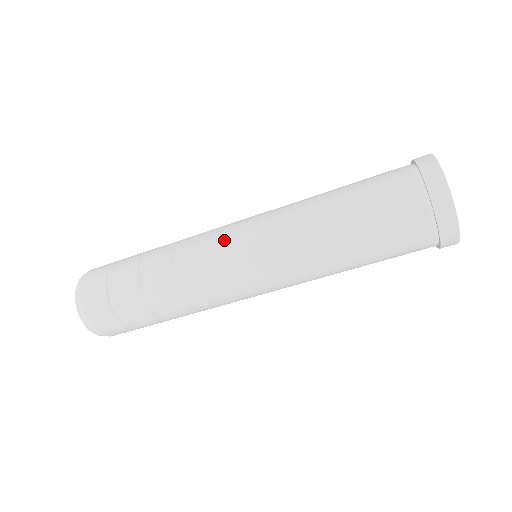
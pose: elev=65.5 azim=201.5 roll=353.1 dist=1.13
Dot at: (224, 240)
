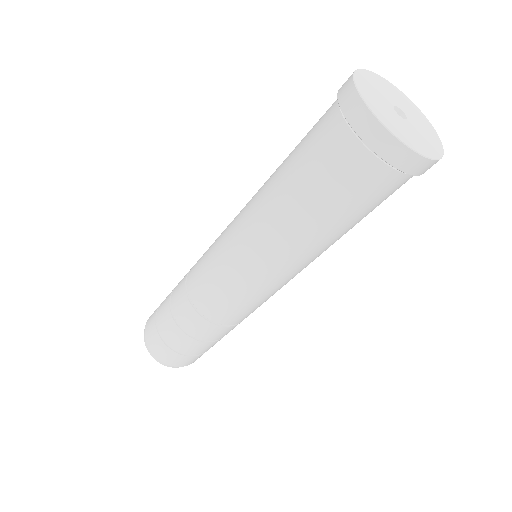
Dot at: (212, 261)
